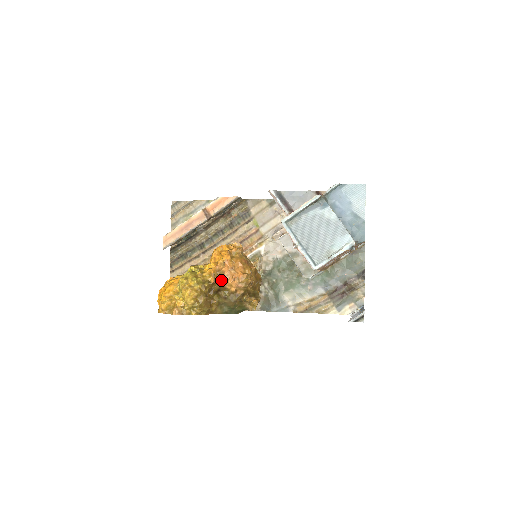
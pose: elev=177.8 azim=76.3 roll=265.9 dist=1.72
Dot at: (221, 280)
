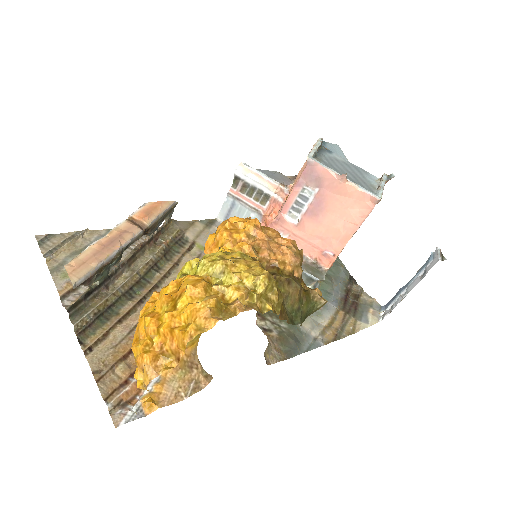
Dot at: (264, 258)
